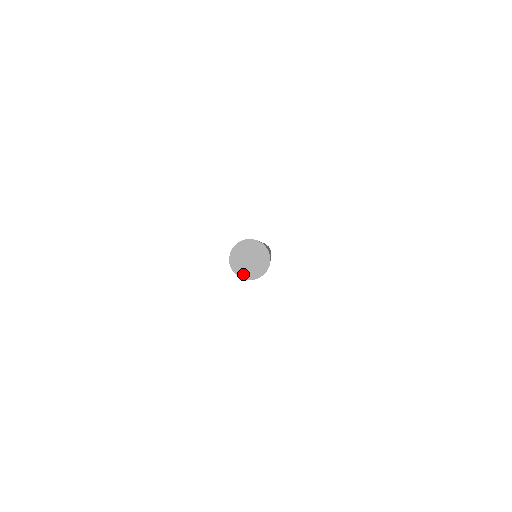
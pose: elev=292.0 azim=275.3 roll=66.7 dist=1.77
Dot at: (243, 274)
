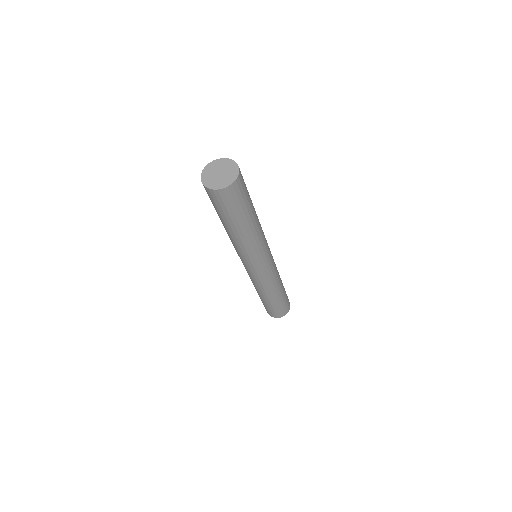
Dot at: (207, 182)
